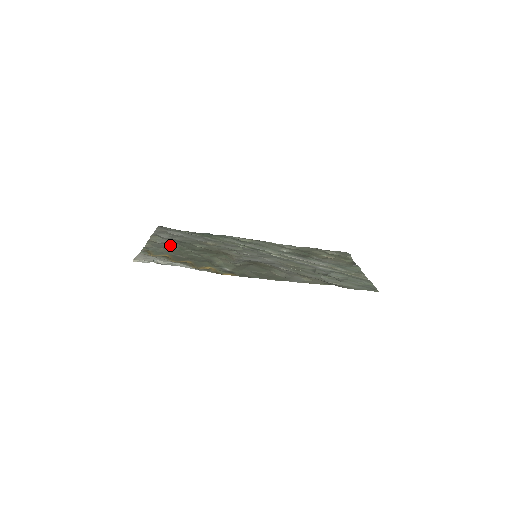
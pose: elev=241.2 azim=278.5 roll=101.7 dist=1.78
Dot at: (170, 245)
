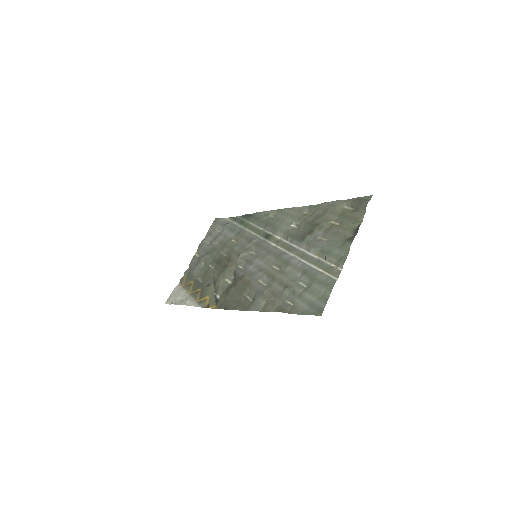
Dot at: (198, 264)
